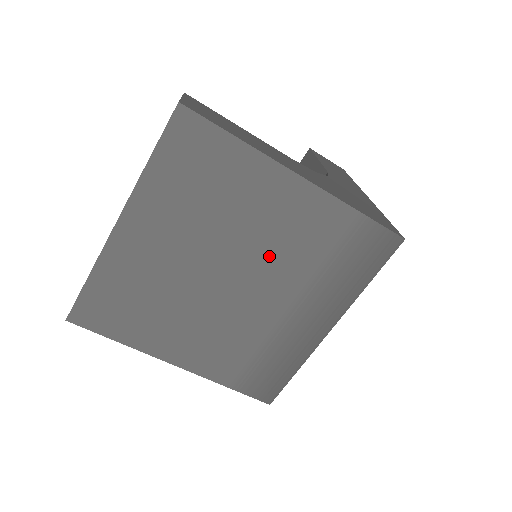
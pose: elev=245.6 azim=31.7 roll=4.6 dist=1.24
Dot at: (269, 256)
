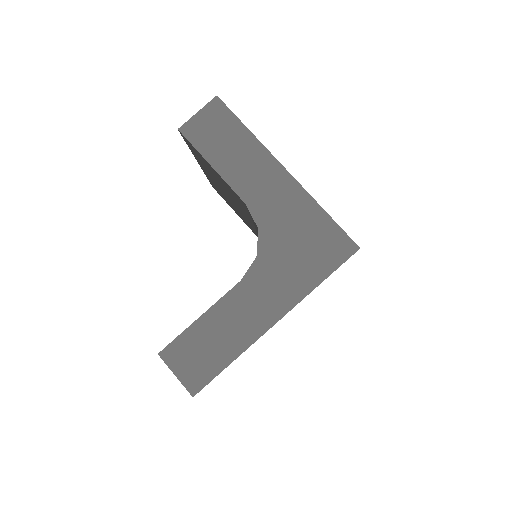
Dot at: occluded
